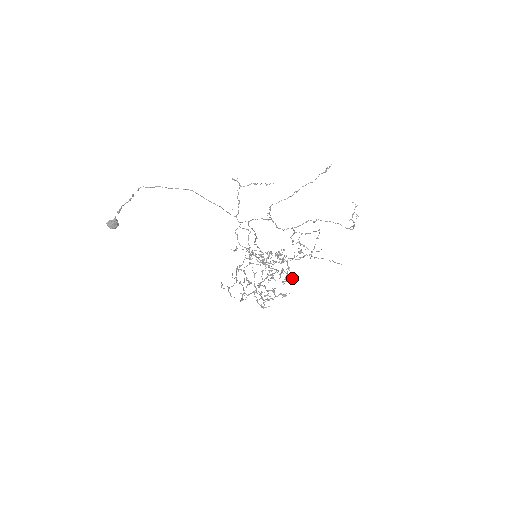
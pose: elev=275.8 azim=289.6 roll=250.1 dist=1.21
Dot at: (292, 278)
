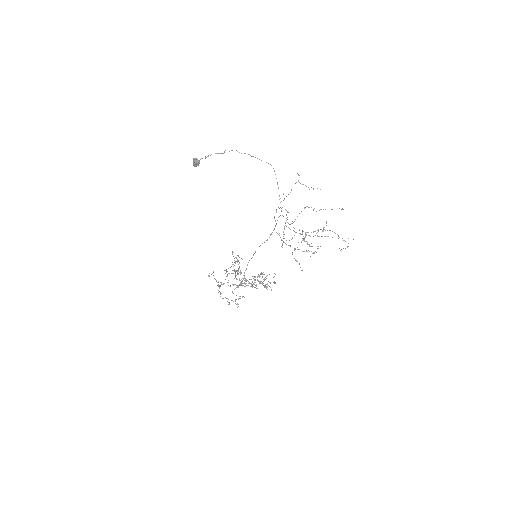
Dot at: occluded
